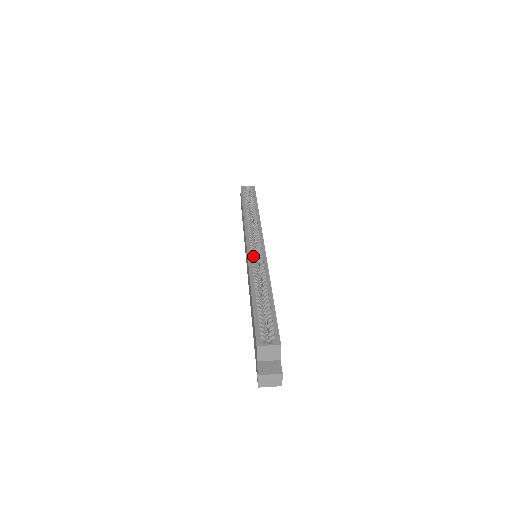
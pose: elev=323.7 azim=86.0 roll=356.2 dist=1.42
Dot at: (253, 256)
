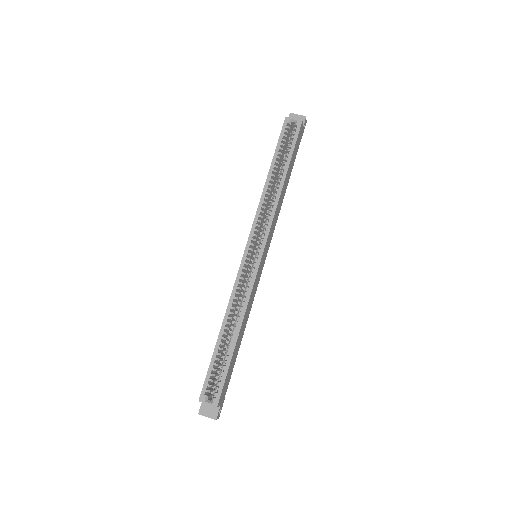
Dot at: (243, 274)
